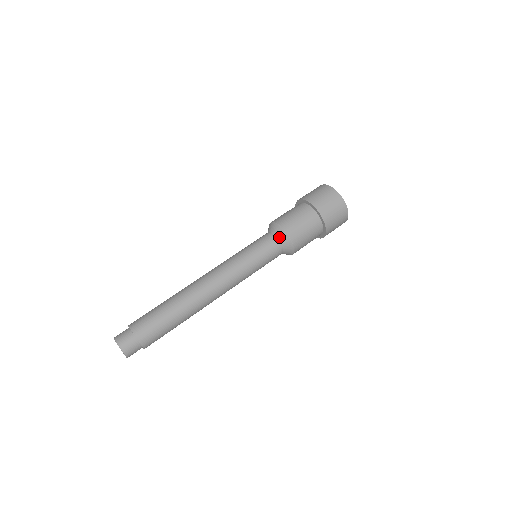
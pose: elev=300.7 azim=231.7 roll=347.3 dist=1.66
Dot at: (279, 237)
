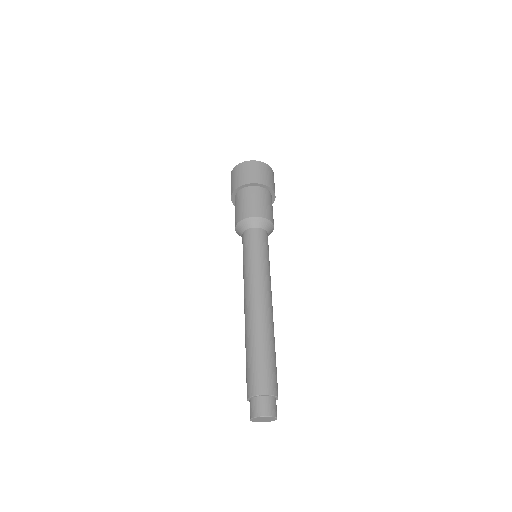
Dot at: (251, 226)
